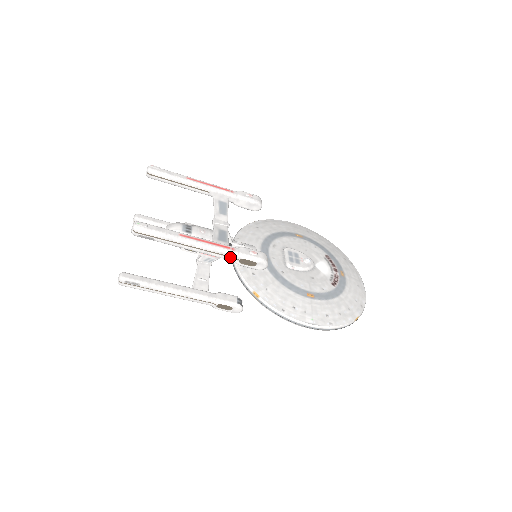
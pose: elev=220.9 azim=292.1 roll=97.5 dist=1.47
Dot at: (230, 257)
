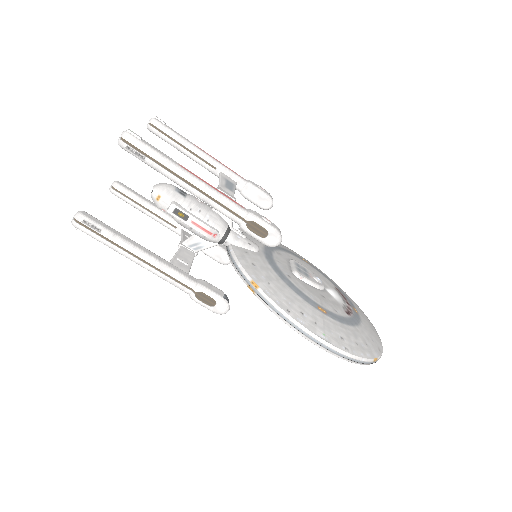
Dot at: (236, 215)
